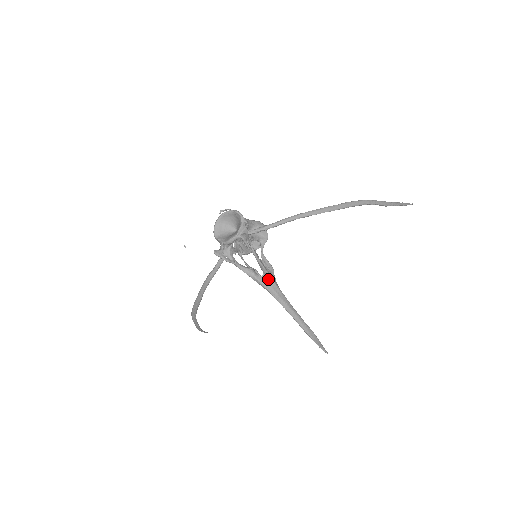
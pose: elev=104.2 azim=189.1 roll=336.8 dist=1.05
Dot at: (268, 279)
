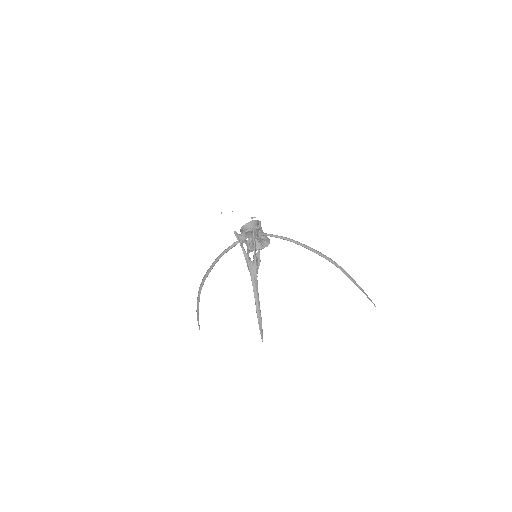
Dot at: (254, 265)
